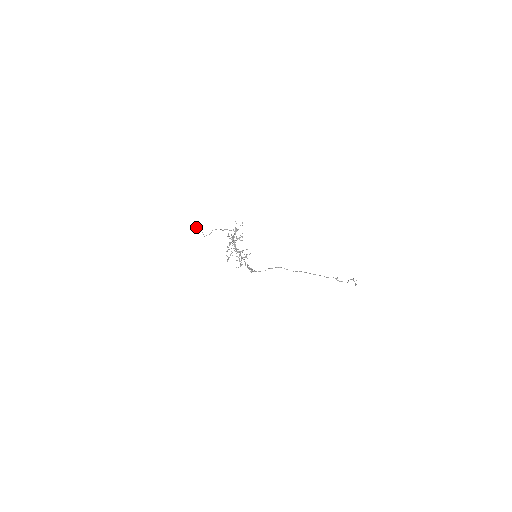
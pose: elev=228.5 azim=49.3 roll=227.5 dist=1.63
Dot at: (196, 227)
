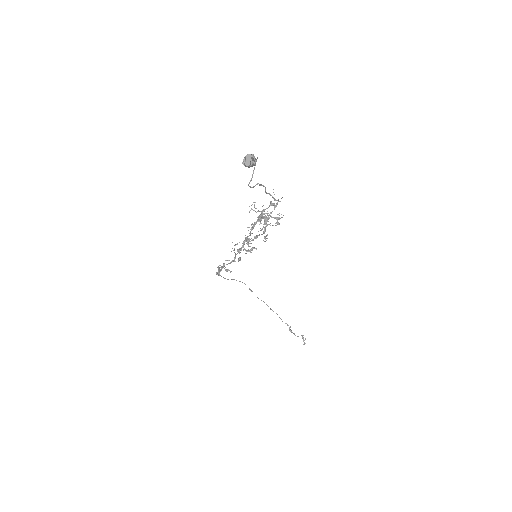
Dot at: (248, 161)
